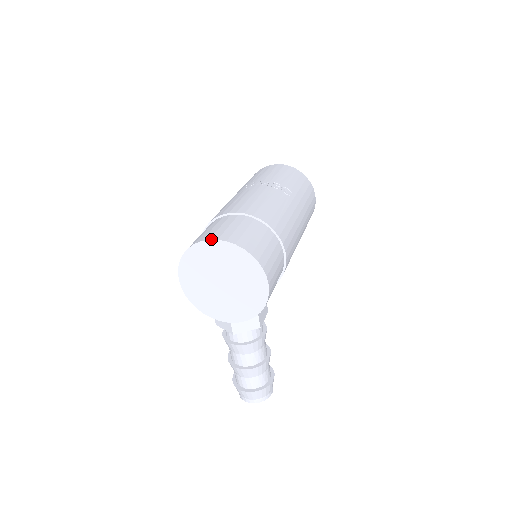
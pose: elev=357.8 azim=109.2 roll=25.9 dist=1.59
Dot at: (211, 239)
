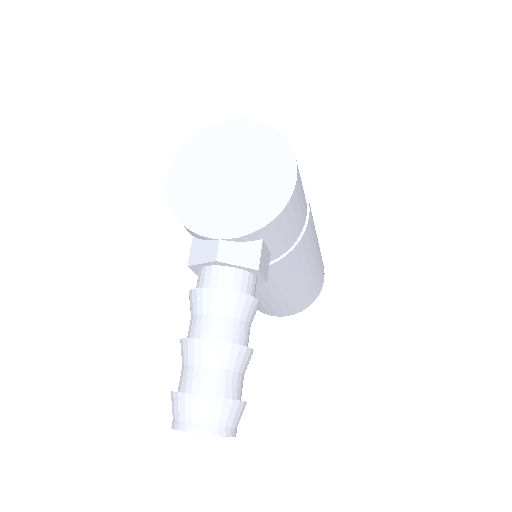
Dot at: occluded
